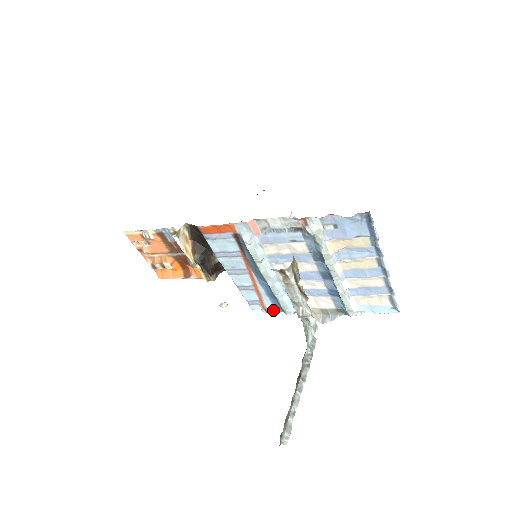
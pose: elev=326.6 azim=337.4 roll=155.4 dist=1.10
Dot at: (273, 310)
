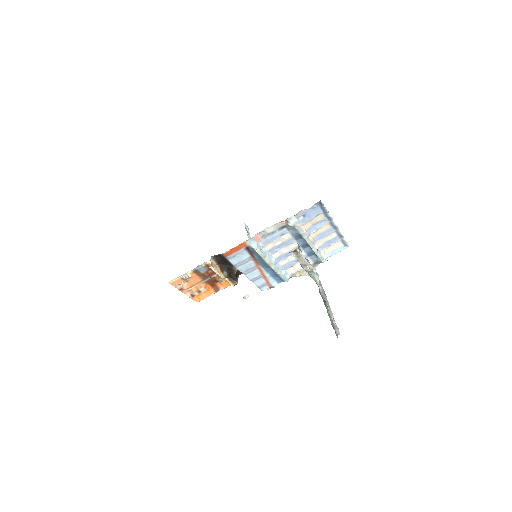
Dot at: (276, 284)
